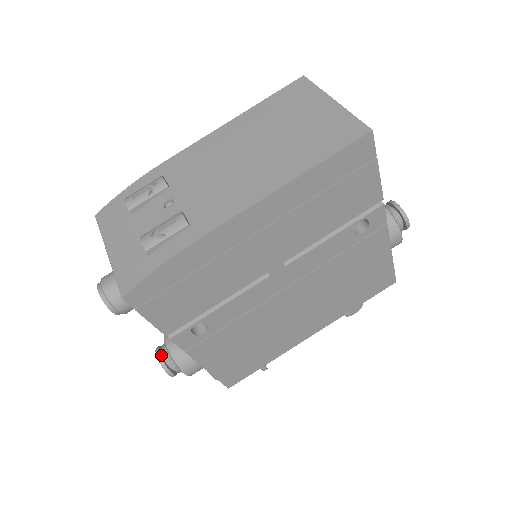
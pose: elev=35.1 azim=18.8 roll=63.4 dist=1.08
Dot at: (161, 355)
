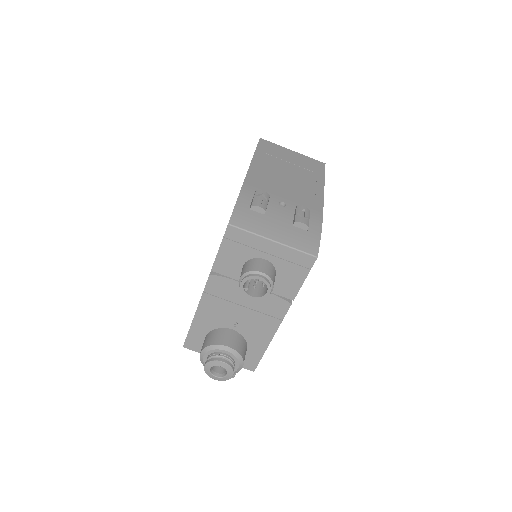
Dot at: (223, 360)
